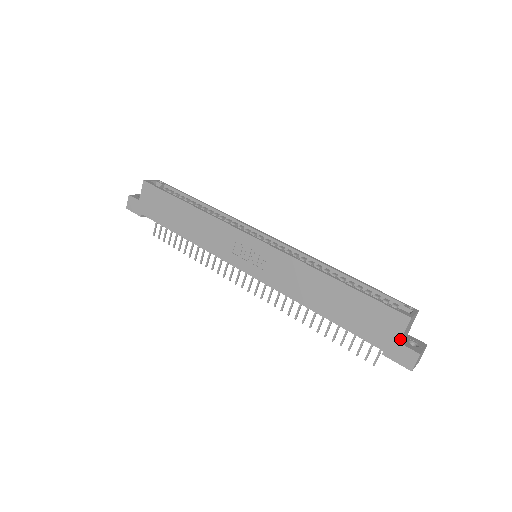
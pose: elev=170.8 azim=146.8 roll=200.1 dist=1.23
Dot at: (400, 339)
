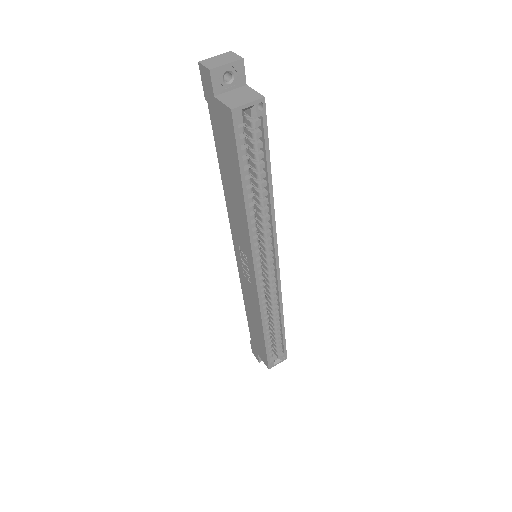
Dot at: (259, 356)
